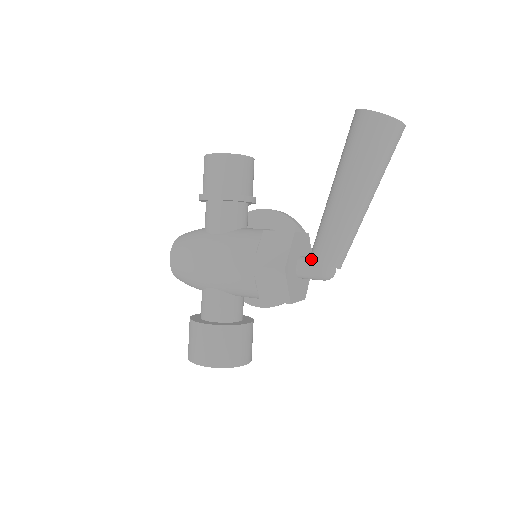
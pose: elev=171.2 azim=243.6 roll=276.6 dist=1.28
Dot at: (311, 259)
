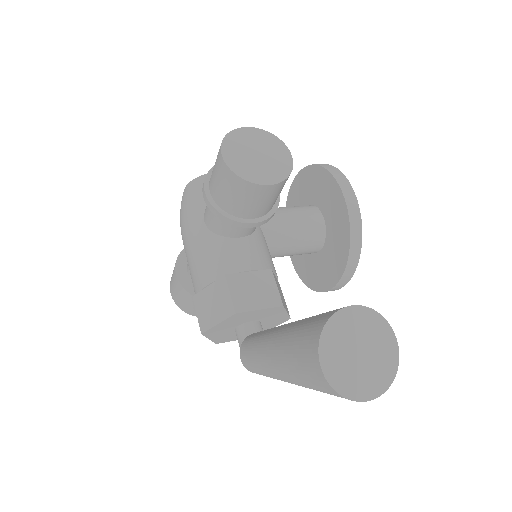
Dot at: occluded
